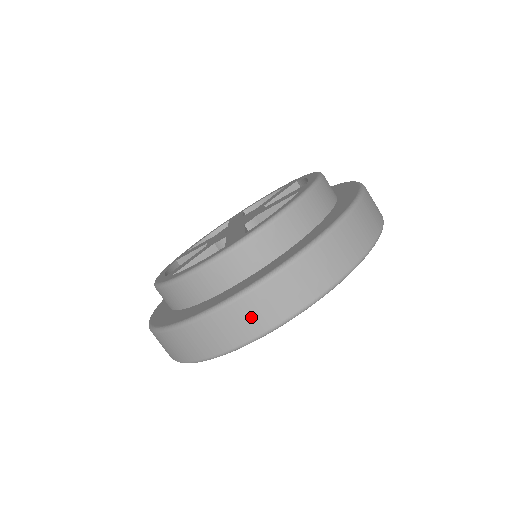
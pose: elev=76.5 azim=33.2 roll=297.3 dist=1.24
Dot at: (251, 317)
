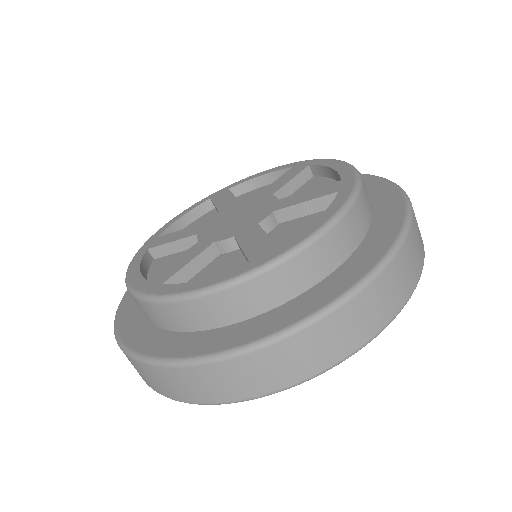
Dot at: (135, 368)
